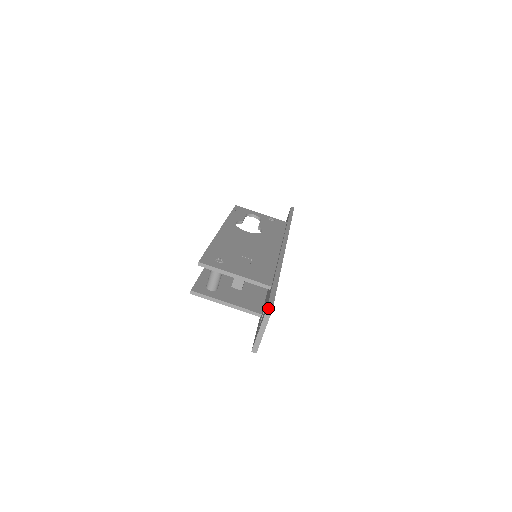
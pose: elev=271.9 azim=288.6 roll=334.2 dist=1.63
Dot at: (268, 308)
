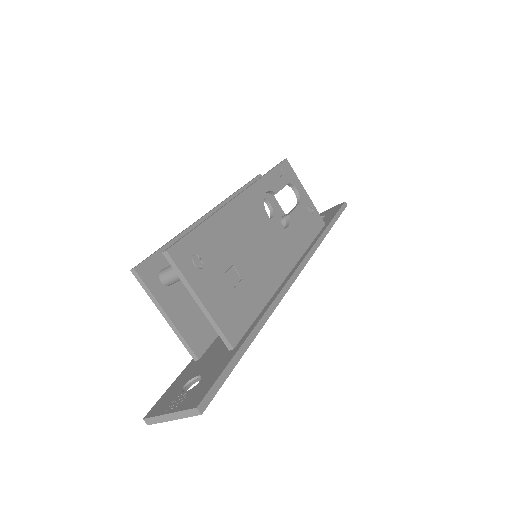
Dot at: (198, 408)
